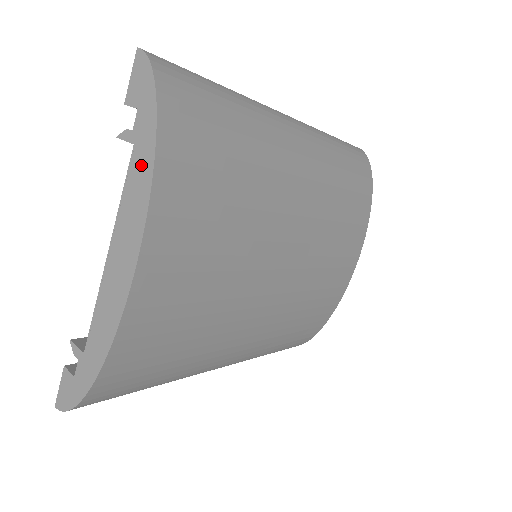
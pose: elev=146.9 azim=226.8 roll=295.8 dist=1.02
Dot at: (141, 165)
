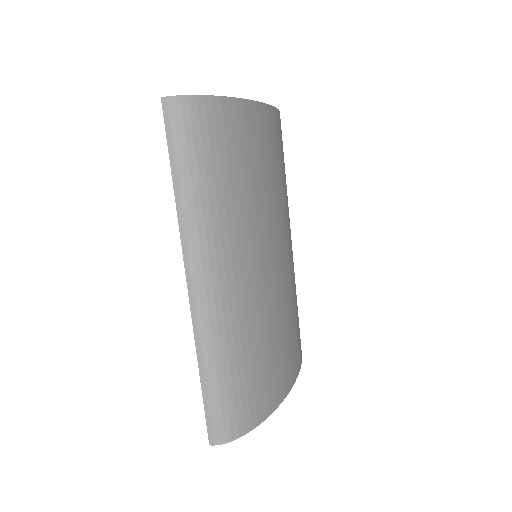
Dot at: occluded
